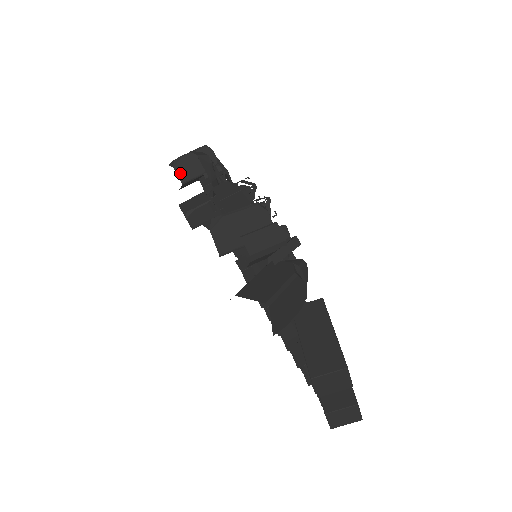
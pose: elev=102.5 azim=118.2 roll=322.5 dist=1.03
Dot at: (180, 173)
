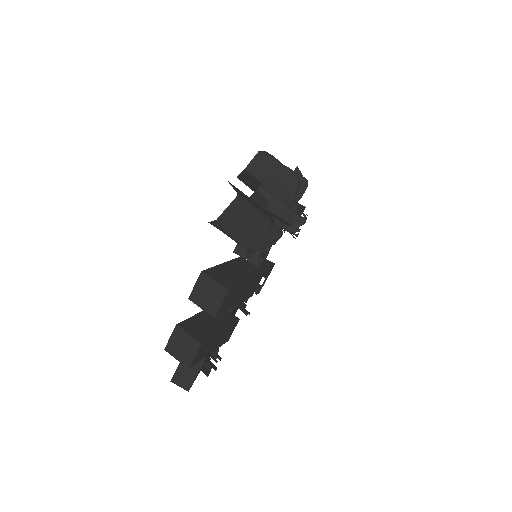
Dot at: occluded
